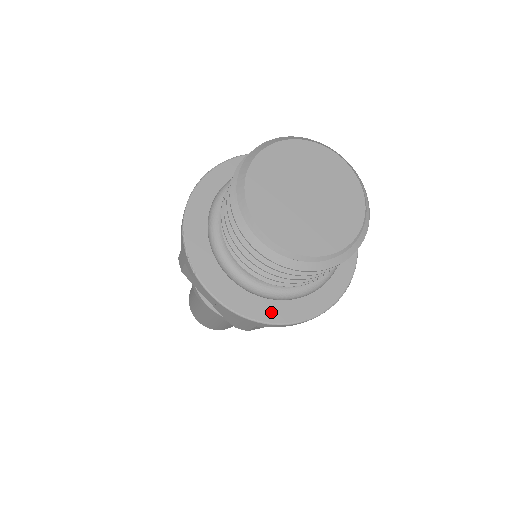
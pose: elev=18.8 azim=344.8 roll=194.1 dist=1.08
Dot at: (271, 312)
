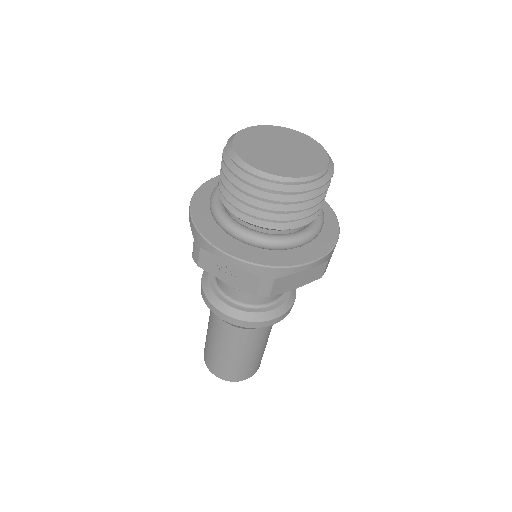
Dot at: (283, 259)
